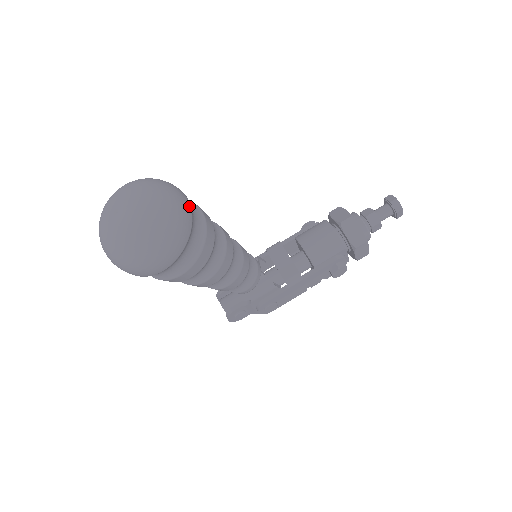
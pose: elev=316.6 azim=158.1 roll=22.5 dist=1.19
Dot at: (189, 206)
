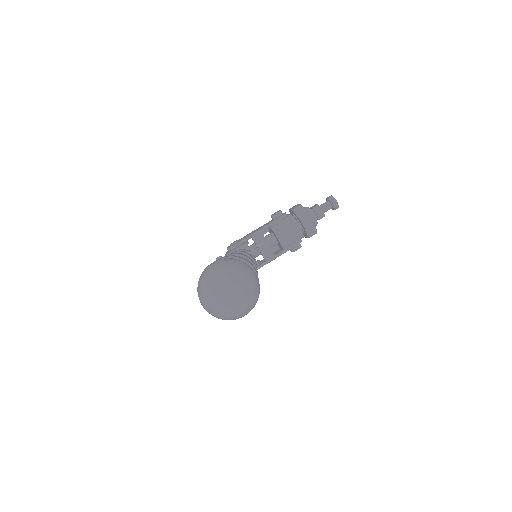
Dot at: (258, 280)
